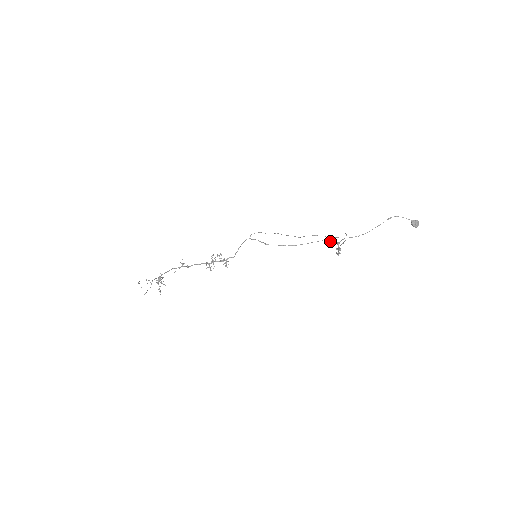
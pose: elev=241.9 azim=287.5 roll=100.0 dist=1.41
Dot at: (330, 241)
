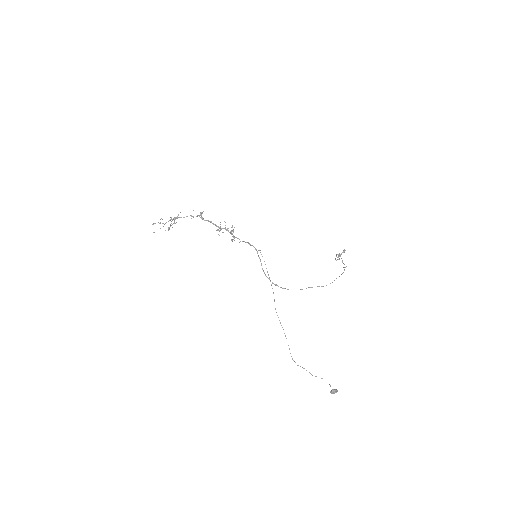
Dot at: occluded
